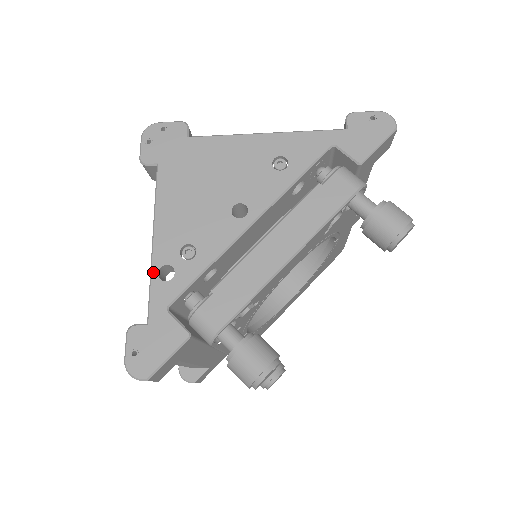
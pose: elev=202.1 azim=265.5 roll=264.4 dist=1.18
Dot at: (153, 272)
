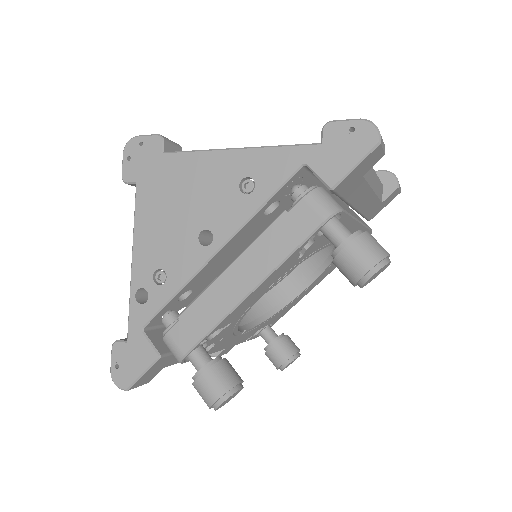
Dot at: (131, 294)
